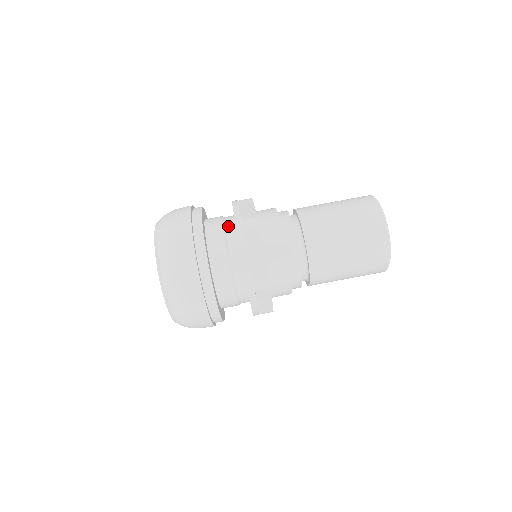
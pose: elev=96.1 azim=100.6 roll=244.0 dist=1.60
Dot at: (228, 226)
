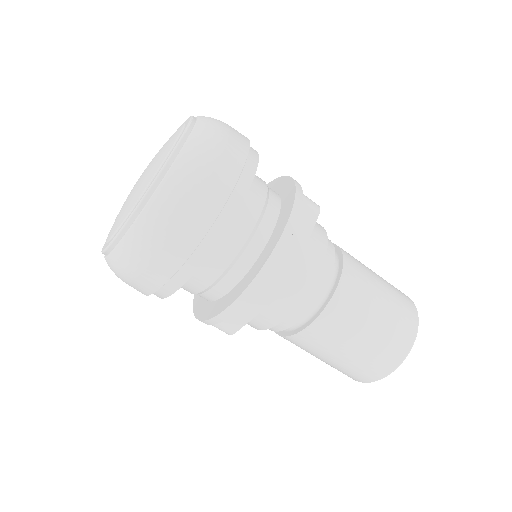
Dot at: (256, 240)
